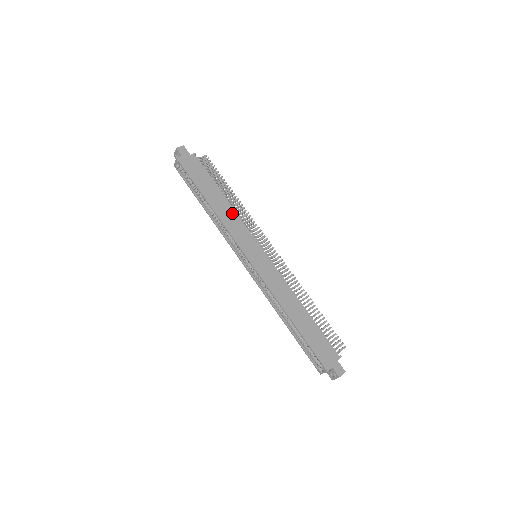
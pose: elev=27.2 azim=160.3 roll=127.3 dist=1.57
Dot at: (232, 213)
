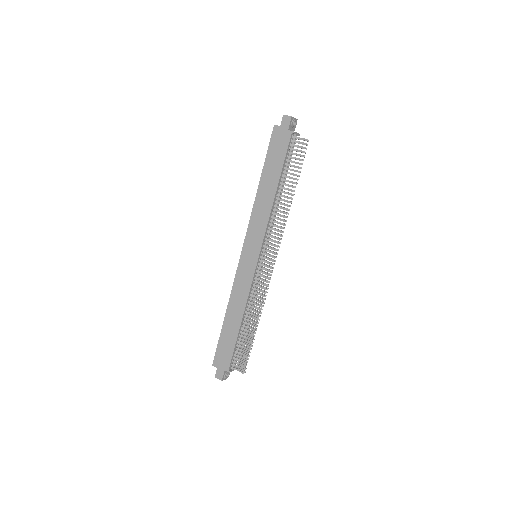
Dot at: (267, 209)
